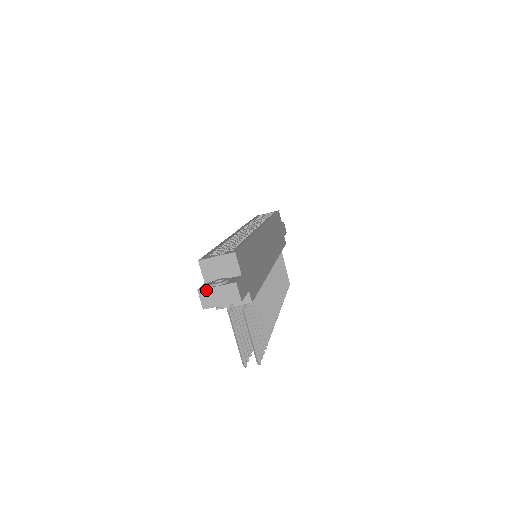
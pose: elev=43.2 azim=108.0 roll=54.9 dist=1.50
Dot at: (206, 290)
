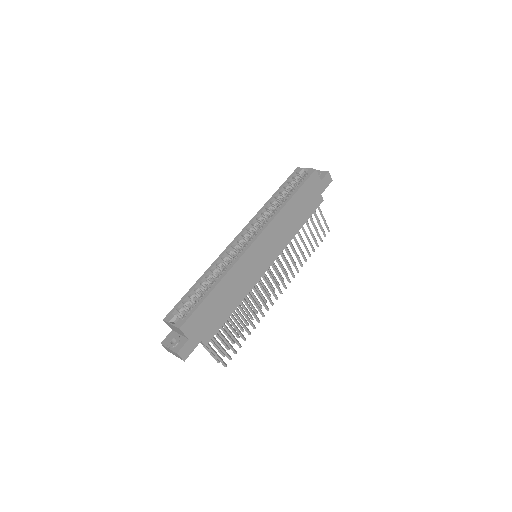
Dot at: (164, 346)
